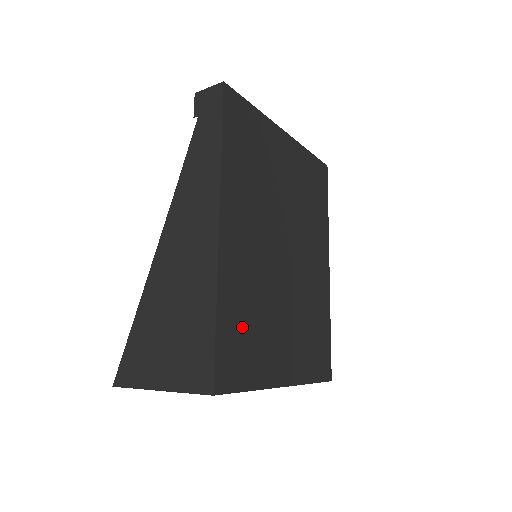
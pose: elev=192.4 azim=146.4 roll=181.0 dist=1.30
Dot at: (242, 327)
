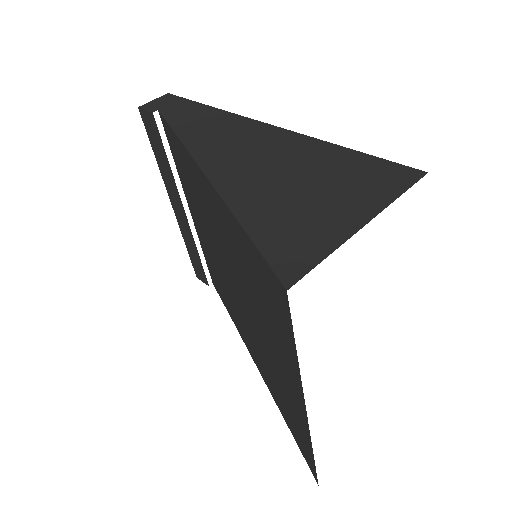
Dot at: occluded
